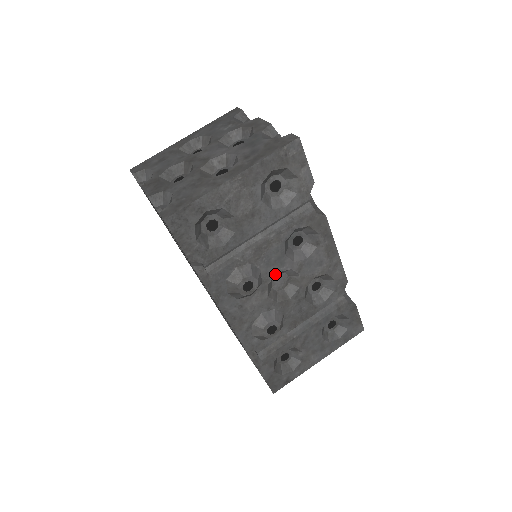
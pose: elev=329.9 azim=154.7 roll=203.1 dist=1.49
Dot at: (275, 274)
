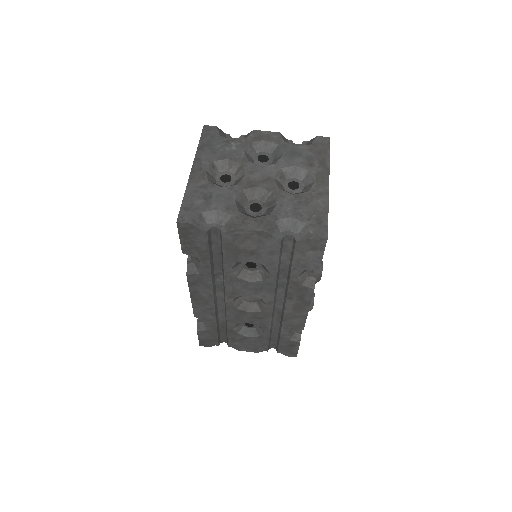
Dot at: occluded
